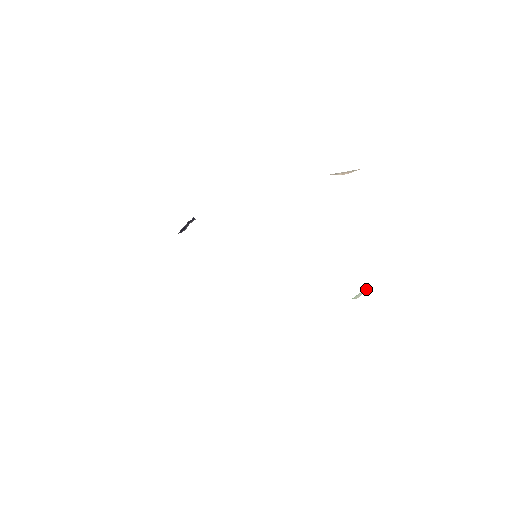
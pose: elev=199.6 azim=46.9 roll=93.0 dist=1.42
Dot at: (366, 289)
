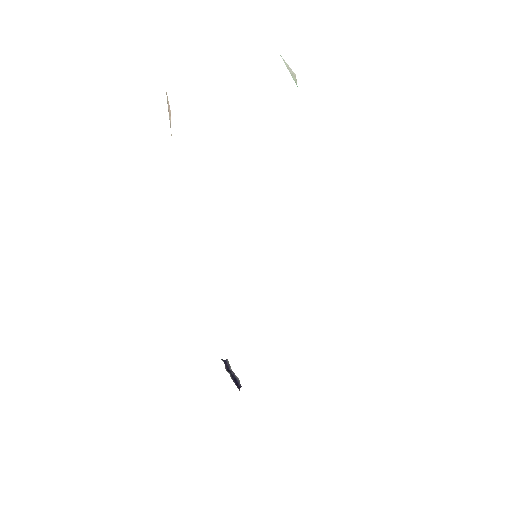
Dot at: occluded
